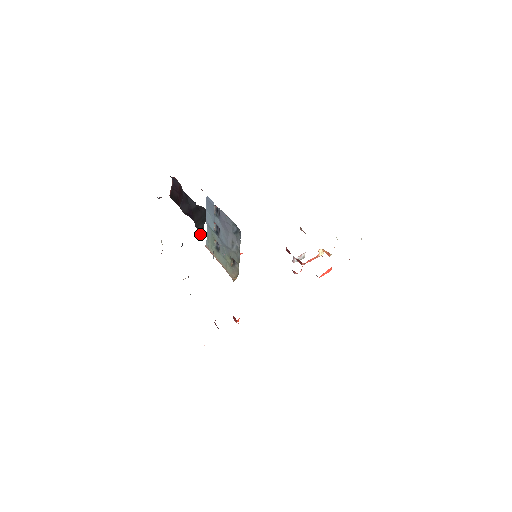
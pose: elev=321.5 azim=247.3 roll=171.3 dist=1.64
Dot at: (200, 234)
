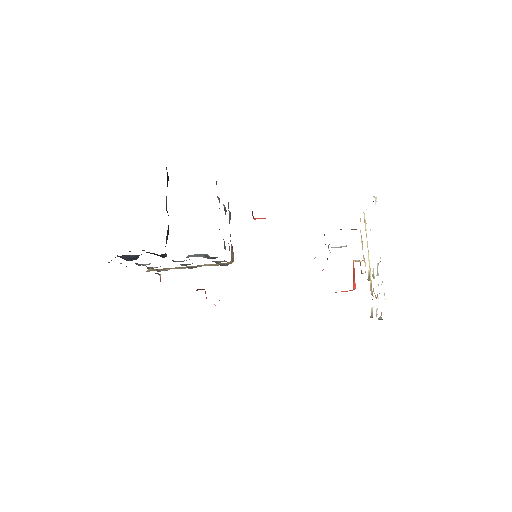
Dot at: occluded
